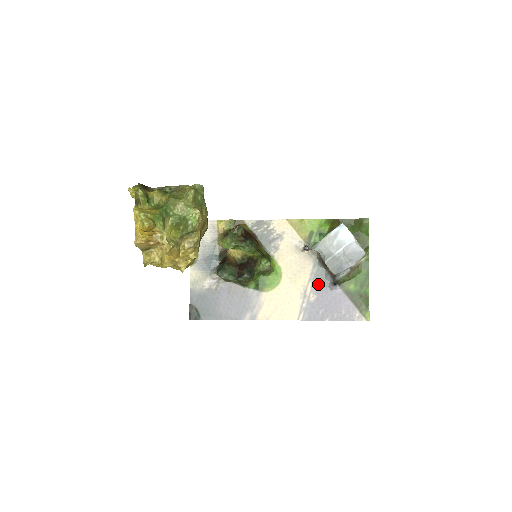
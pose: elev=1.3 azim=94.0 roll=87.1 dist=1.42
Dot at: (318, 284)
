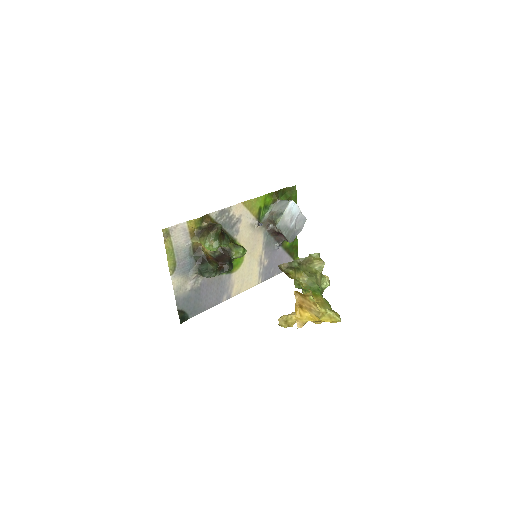
Dot at: (268, 250)
